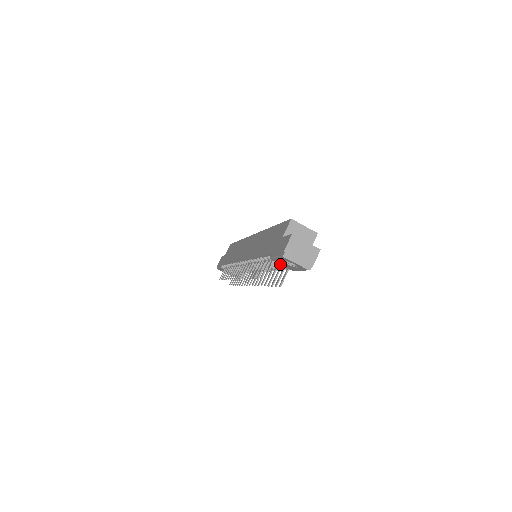
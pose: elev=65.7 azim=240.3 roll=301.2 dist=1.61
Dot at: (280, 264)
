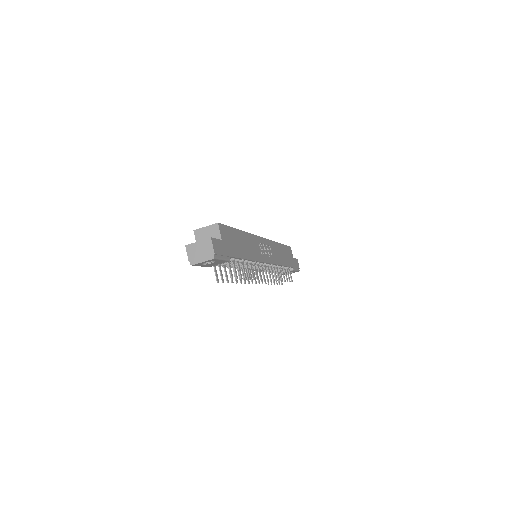
Dot at: occluded
